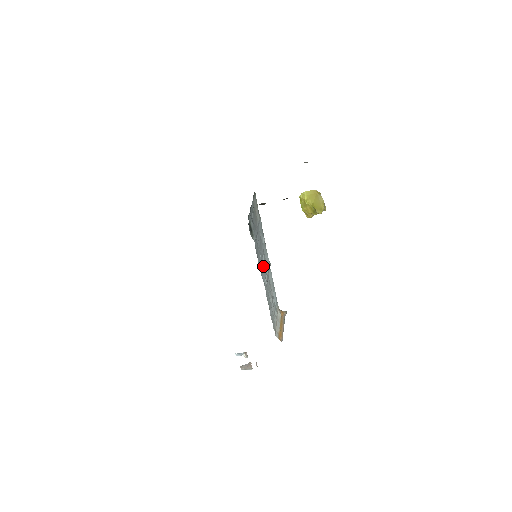
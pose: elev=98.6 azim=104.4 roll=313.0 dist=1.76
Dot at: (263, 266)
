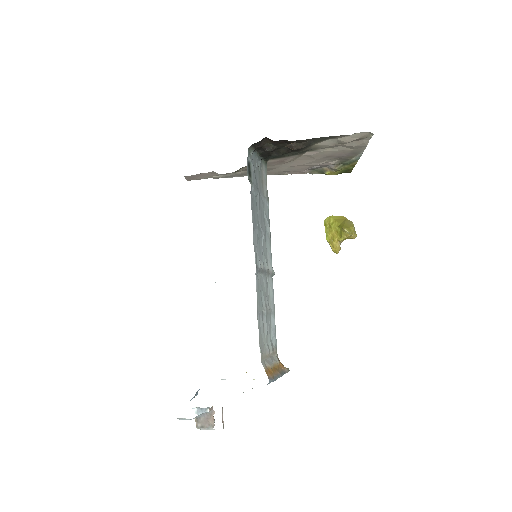
Dot at: (260, 246)
